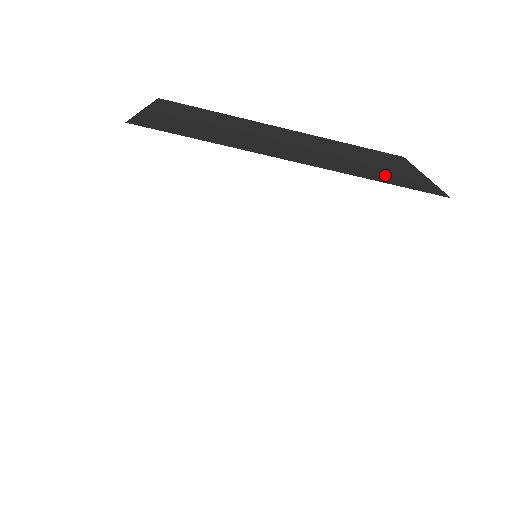
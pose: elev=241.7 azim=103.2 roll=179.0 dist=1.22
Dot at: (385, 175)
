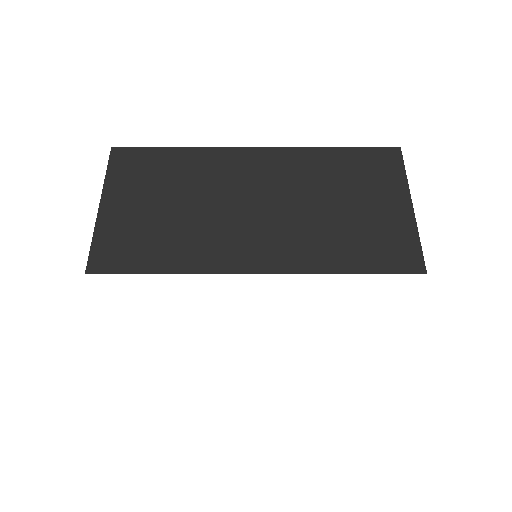
Dot at: (358, 245)
